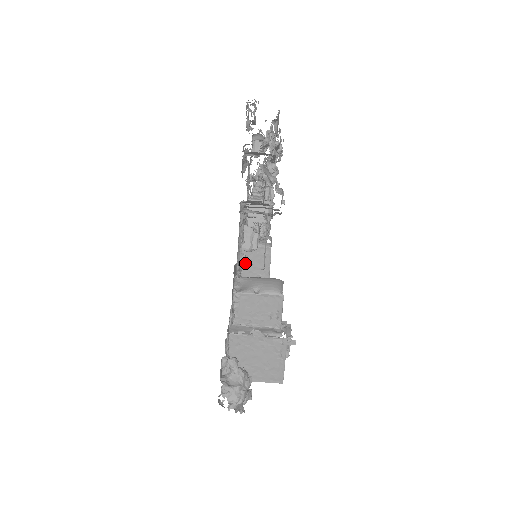
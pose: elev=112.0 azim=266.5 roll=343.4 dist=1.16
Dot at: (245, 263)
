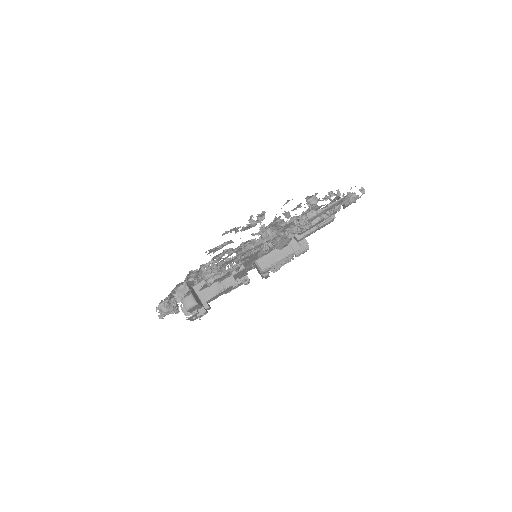
Dot at: occluded
